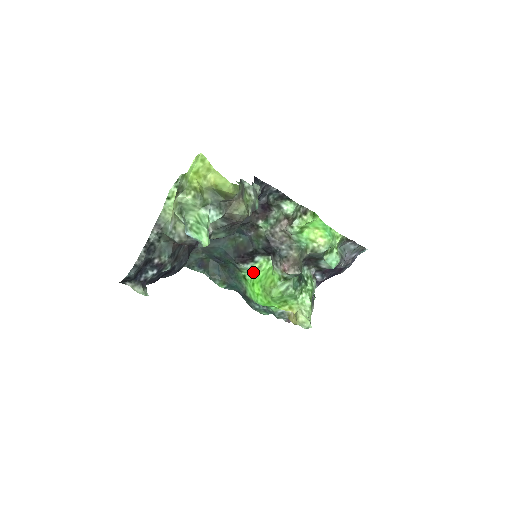
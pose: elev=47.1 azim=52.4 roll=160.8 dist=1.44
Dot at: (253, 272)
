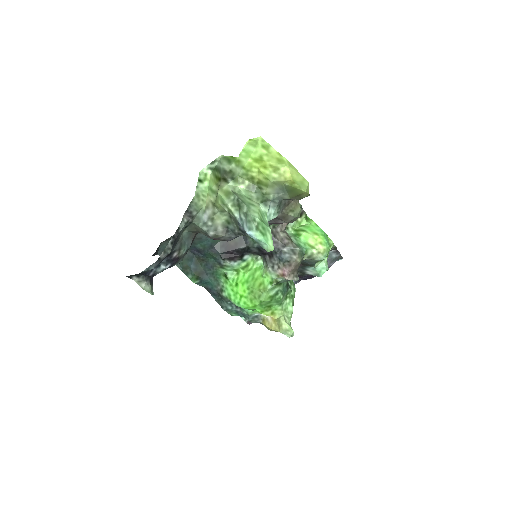
Dot at: (237, 271)
